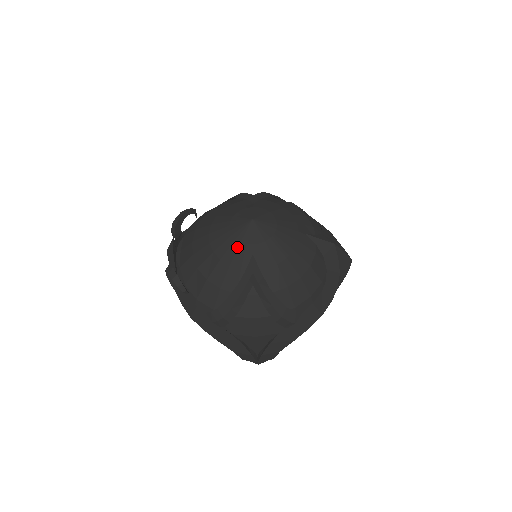
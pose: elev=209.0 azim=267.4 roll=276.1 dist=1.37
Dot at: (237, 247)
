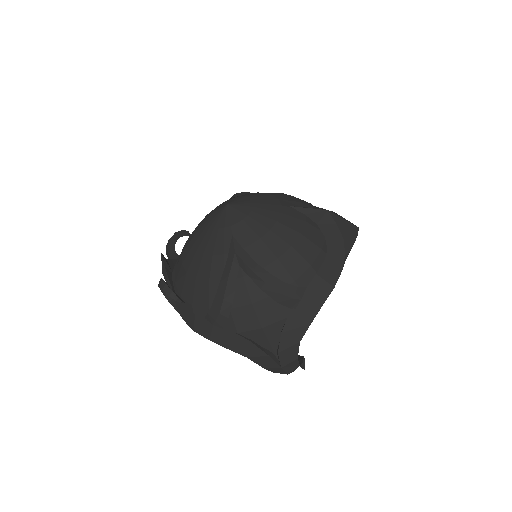
Dot at: (216, 235)
